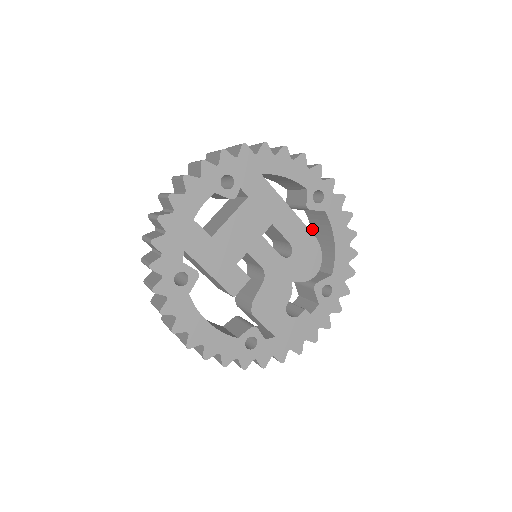
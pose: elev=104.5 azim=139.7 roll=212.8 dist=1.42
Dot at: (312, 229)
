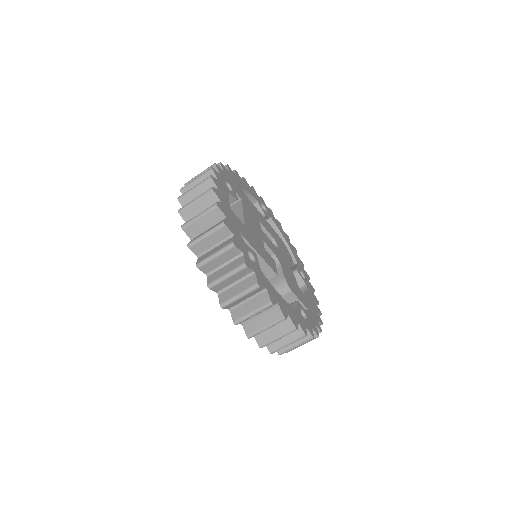
Dot at: occluded
